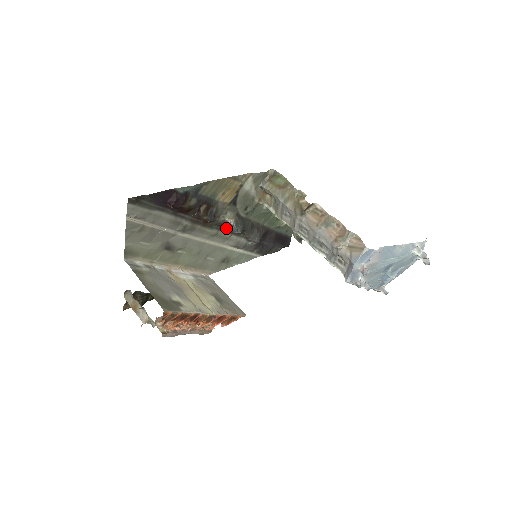
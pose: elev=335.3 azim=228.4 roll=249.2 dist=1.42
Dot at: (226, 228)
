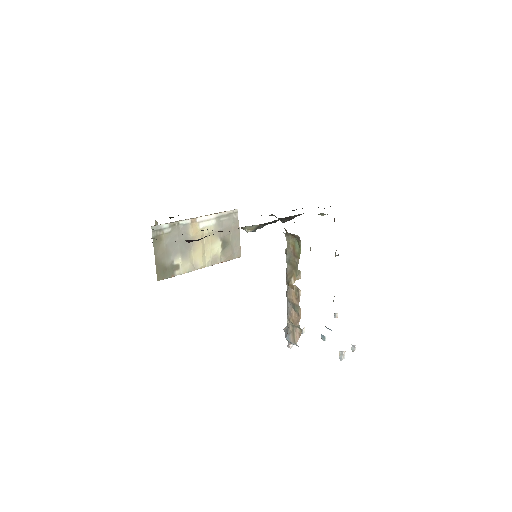
Dot at: occluded
